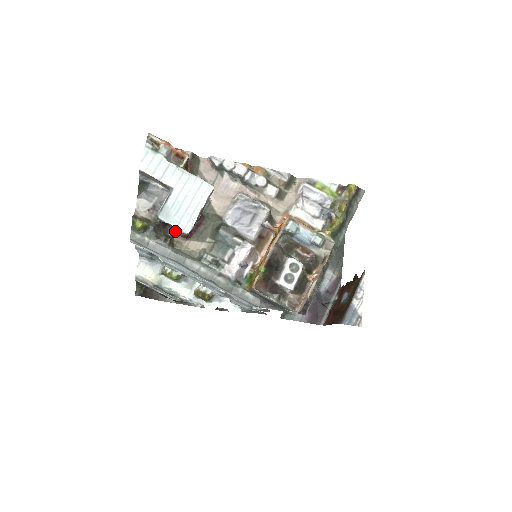
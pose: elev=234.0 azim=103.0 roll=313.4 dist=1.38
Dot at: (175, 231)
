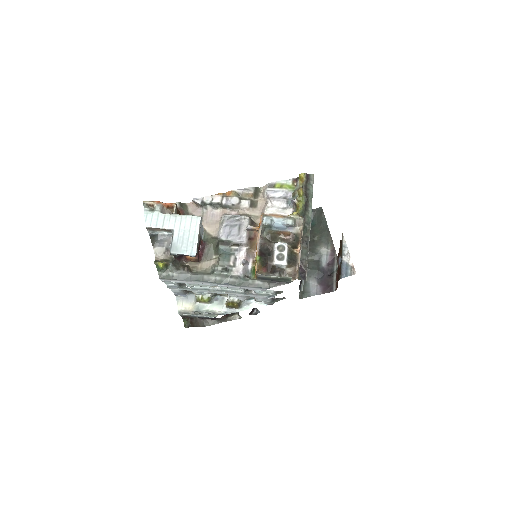
Dot at: (188, 260)
